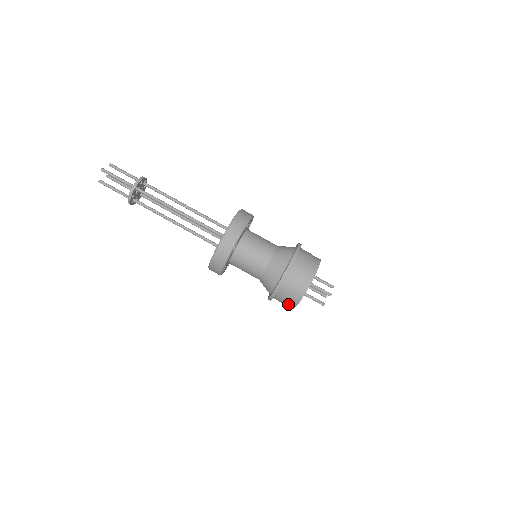
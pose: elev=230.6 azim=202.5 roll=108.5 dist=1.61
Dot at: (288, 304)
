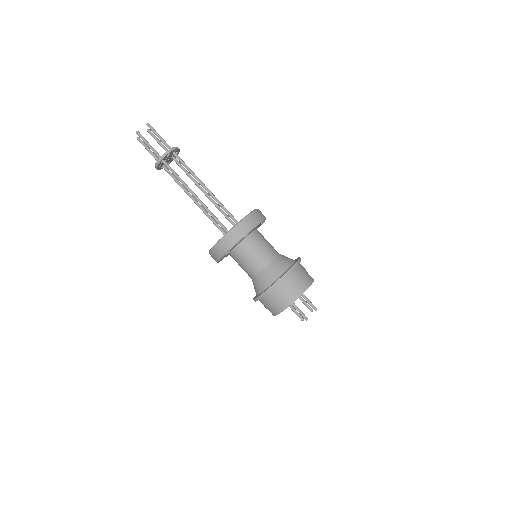
Dot at: occluded
